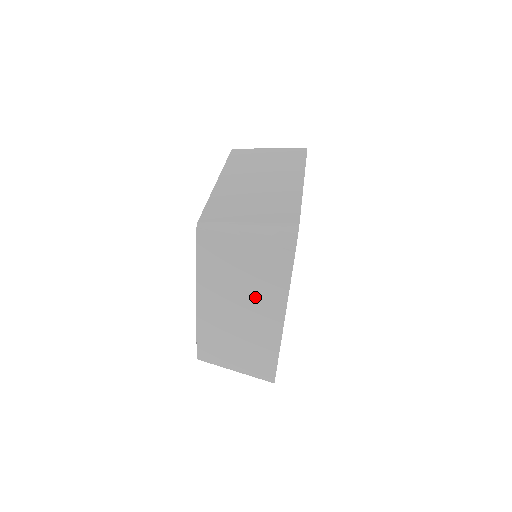
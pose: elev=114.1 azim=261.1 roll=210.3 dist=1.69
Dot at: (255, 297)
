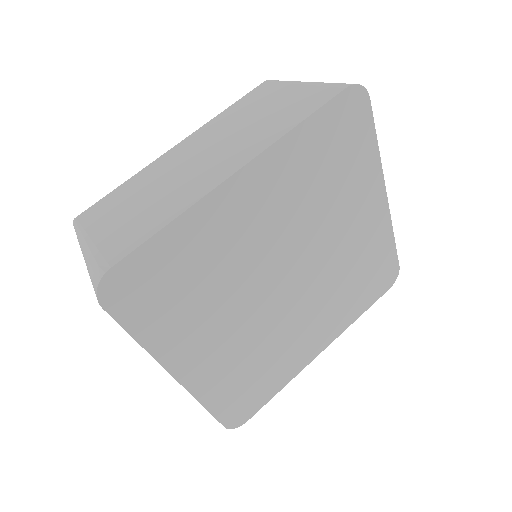
Dot at: (241, 139)
